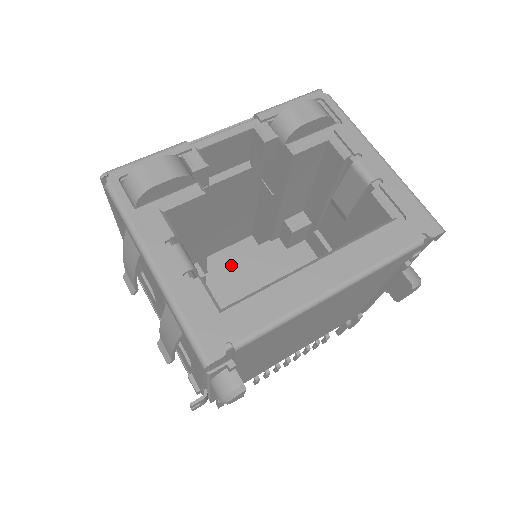
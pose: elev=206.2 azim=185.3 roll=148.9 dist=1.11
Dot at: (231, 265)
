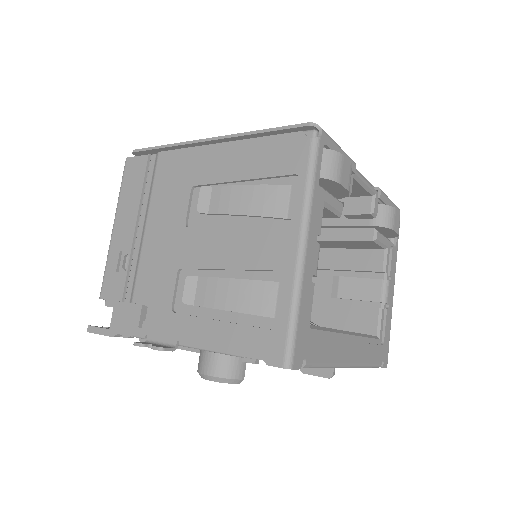
Dot at: occluded
